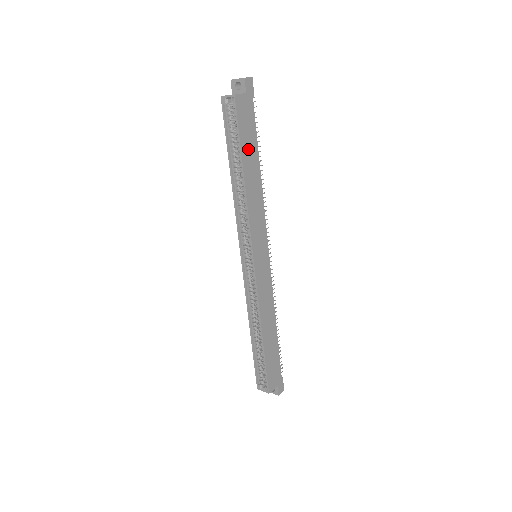
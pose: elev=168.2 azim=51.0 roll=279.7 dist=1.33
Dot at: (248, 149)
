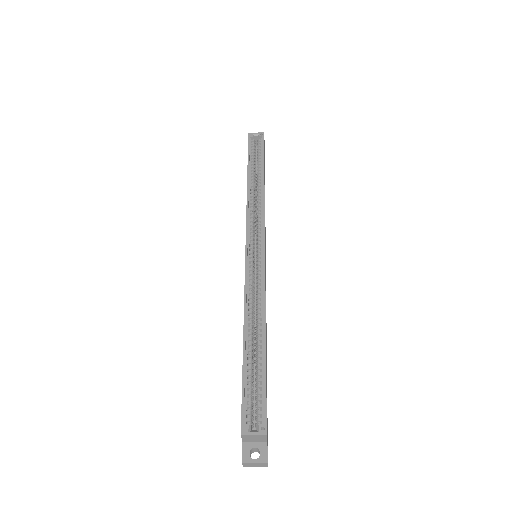
Dot at: occluded
